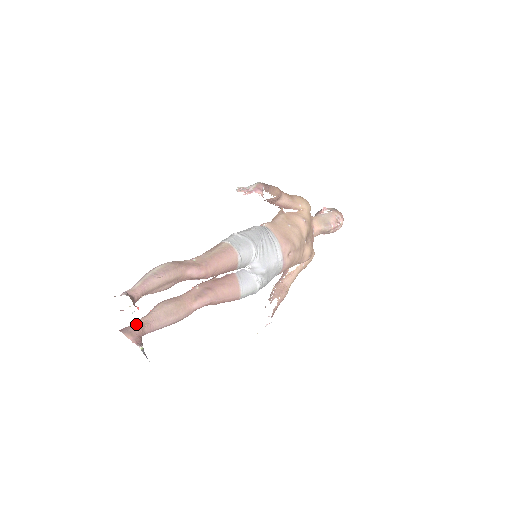
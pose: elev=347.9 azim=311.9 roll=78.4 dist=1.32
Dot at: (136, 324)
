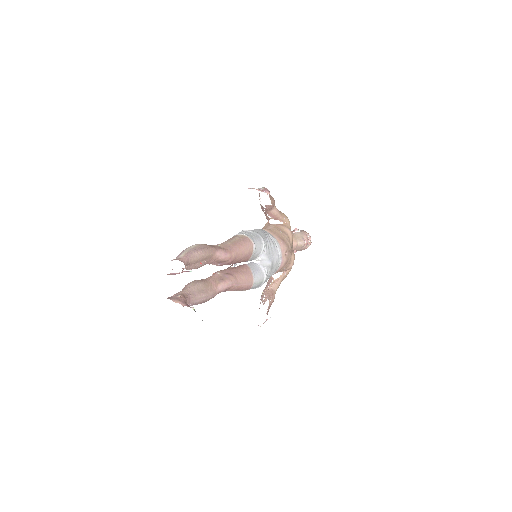
Dot at: (178, 295)
